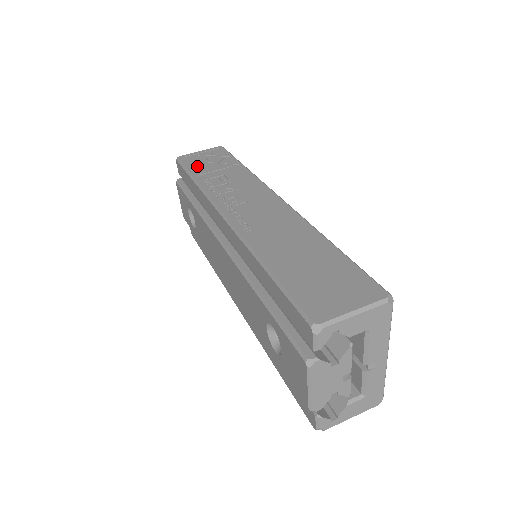
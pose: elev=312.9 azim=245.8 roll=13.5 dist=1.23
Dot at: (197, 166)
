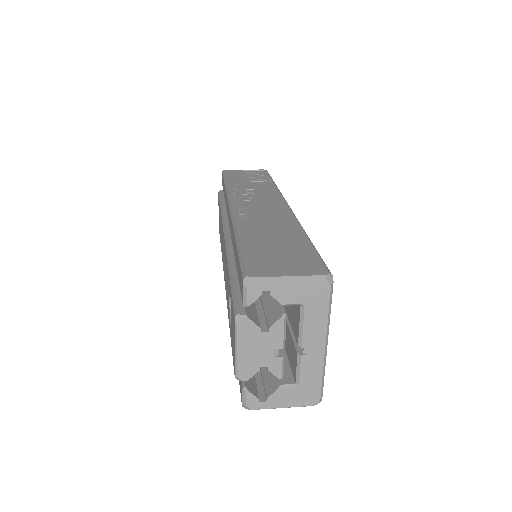
Dot at: (235, 177)
